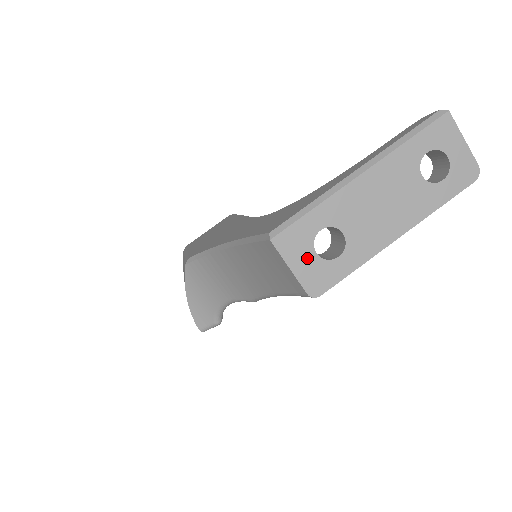
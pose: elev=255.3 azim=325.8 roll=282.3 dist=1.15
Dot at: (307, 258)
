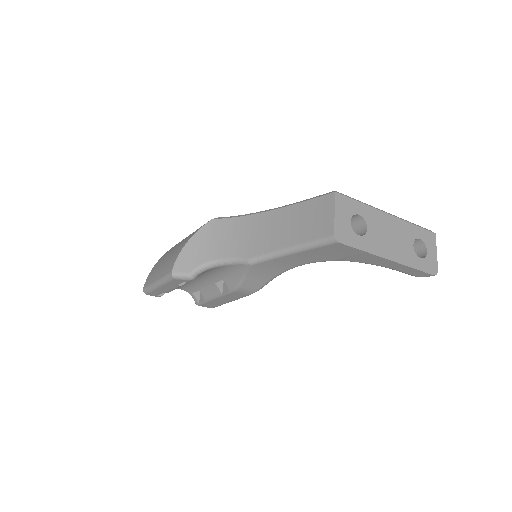
Dot at: (345, 219)
